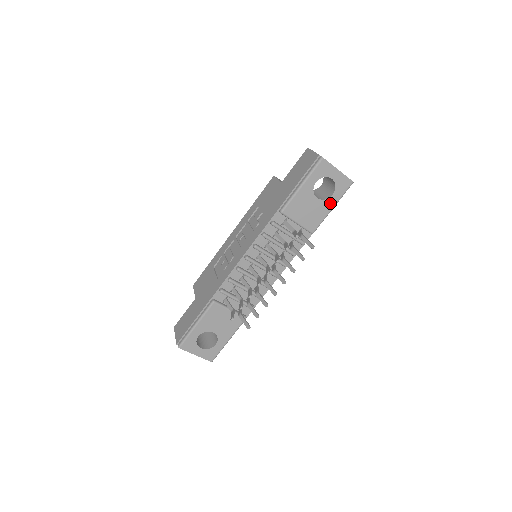
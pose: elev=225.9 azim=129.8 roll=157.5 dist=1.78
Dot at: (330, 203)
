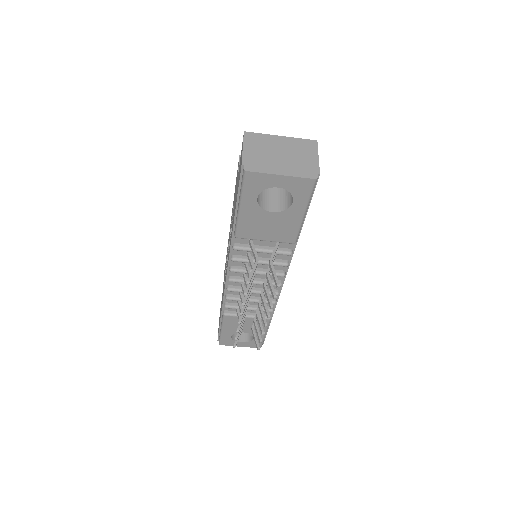
Dot at: (296, 211)
